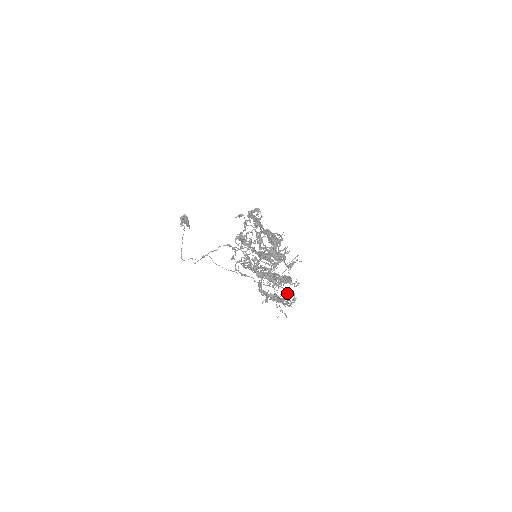
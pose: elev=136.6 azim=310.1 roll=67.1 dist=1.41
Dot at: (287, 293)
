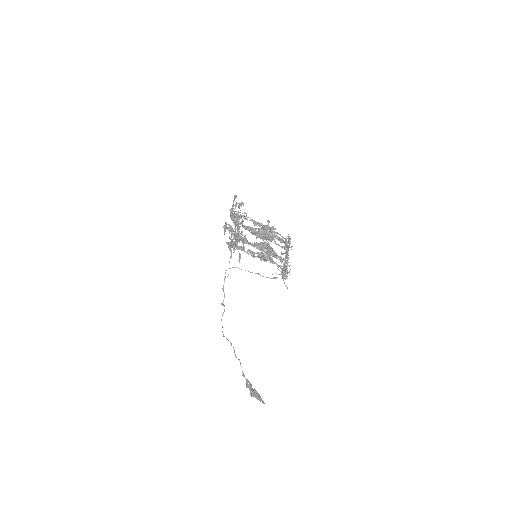
Dot at: (285, 246)
